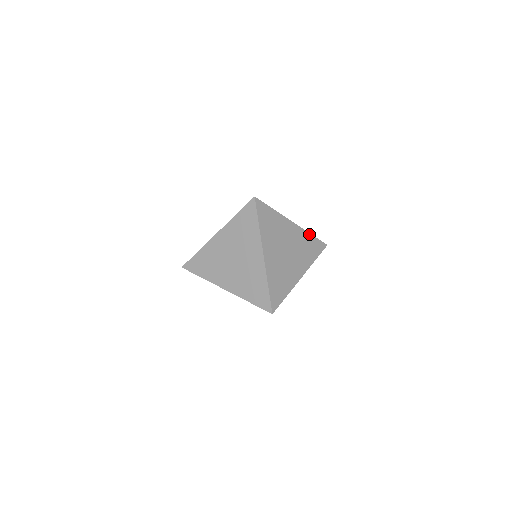
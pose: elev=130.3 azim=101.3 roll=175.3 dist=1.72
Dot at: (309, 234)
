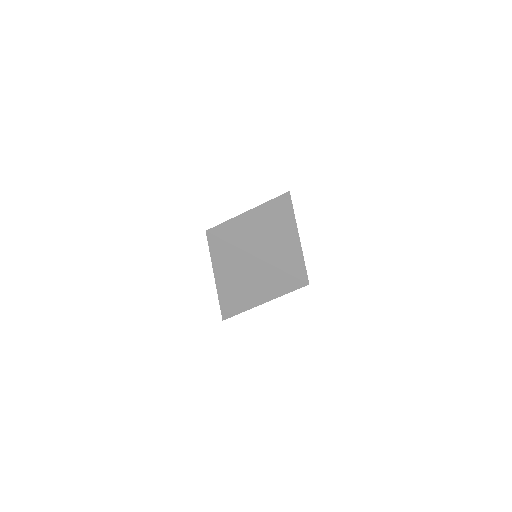
Dot at: (269, 202)
